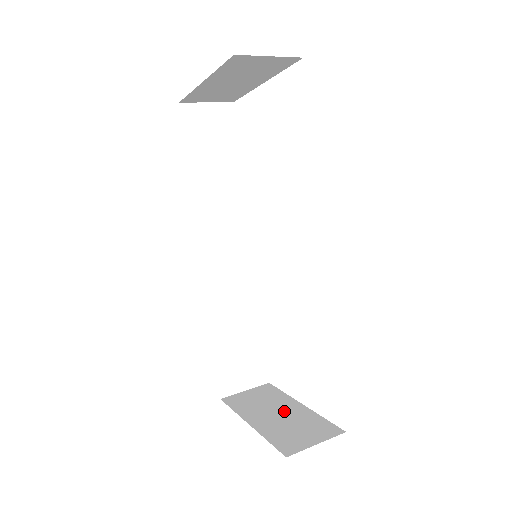
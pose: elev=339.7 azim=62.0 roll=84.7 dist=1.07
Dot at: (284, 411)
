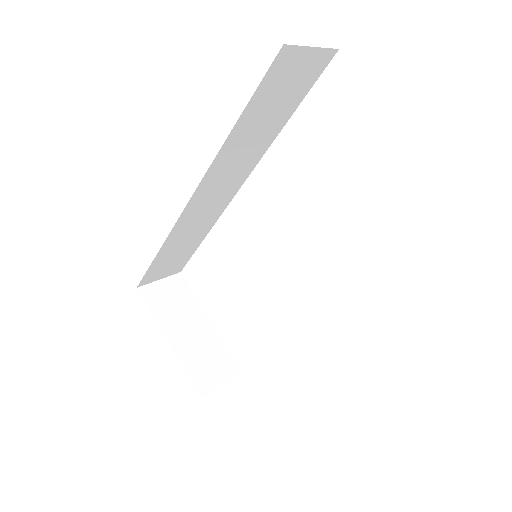
Dot at: (196, 329)
